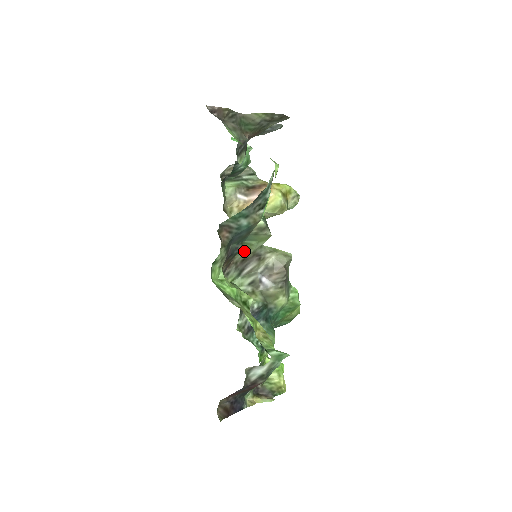
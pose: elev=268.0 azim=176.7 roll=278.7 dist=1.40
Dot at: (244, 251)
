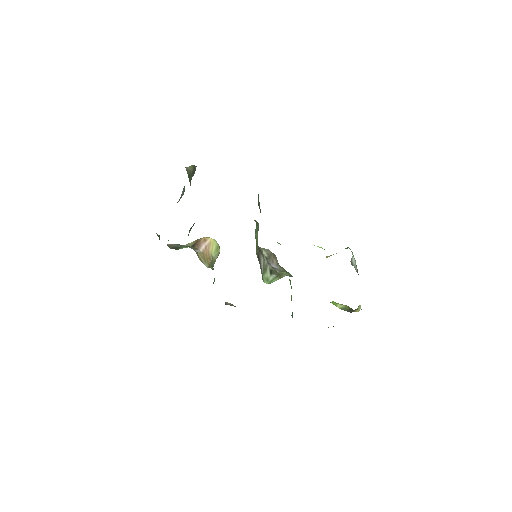
Dot at: (256, 246)
